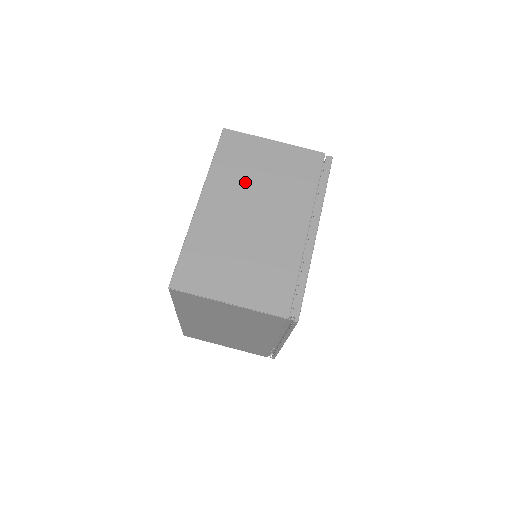
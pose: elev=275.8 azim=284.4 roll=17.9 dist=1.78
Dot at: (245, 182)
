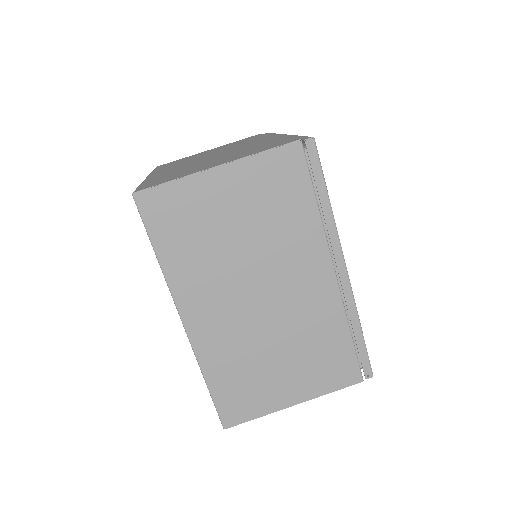
Dot at: (221, 260)
